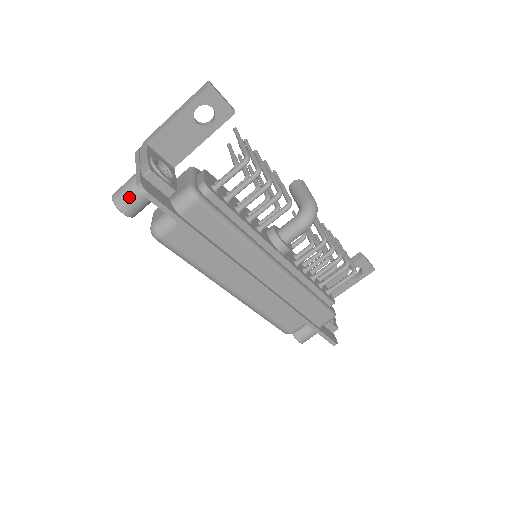
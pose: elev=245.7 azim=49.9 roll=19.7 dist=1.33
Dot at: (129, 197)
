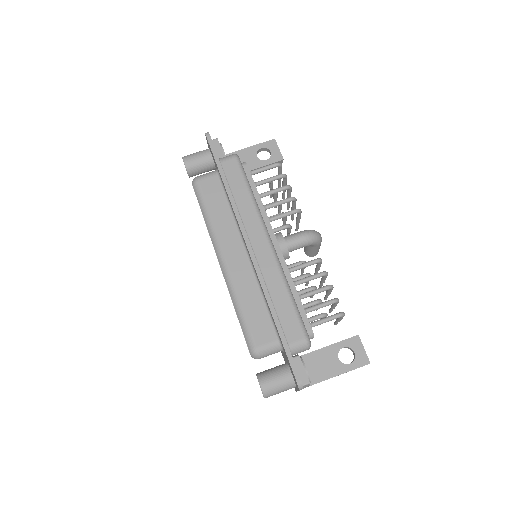
Dot at: (194, 154)
